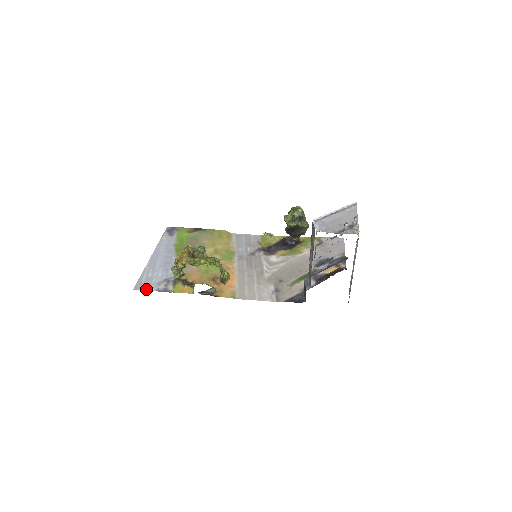
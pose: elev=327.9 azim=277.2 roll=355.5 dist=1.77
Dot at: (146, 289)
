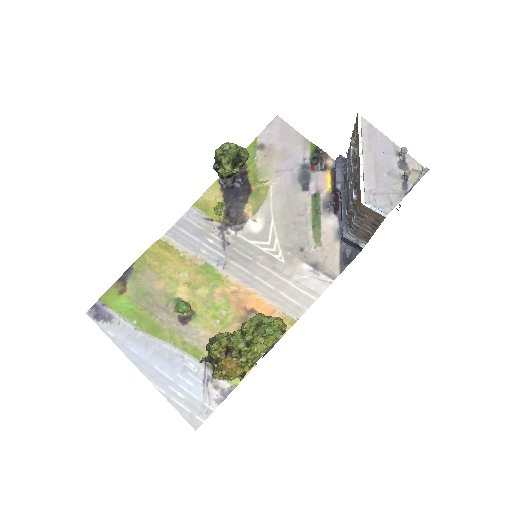
Dot at: (206, 415)
